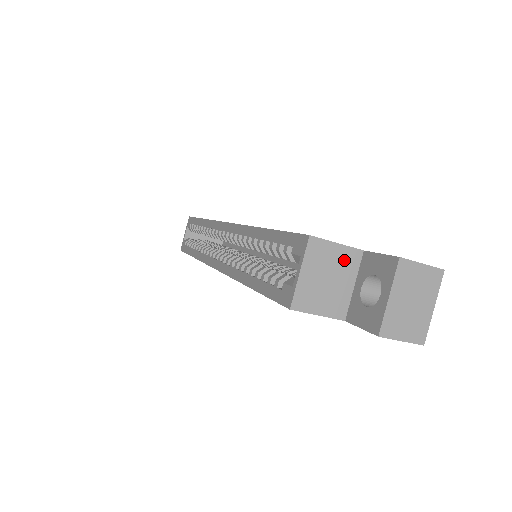
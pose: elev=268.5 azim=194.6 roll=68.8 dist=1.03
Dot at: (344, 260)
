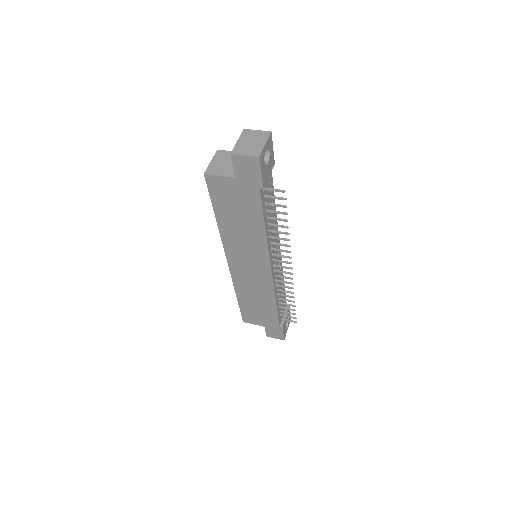
Dot at: occluded
